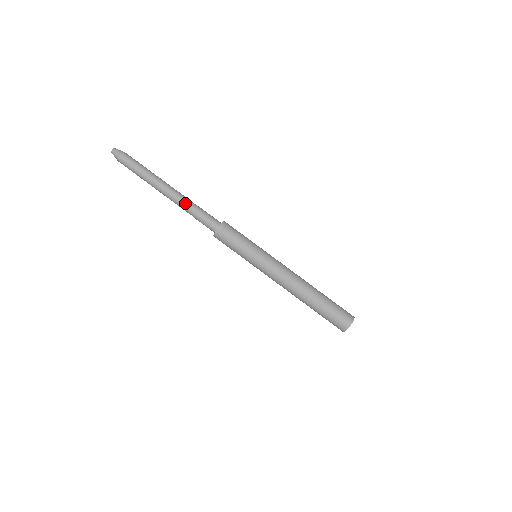
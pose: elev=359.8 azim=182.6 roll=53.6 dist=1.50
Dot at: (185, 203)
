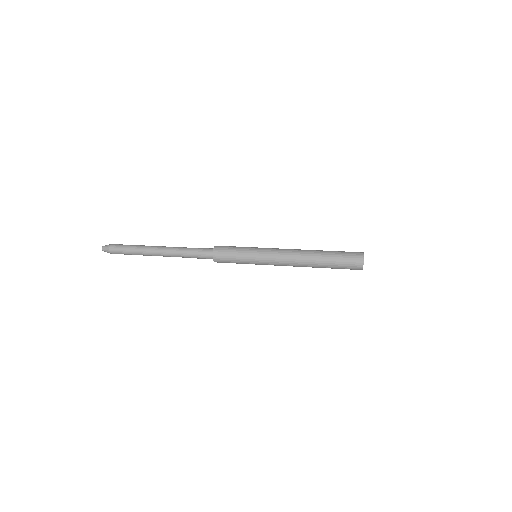
Dot at: (177, 254)
